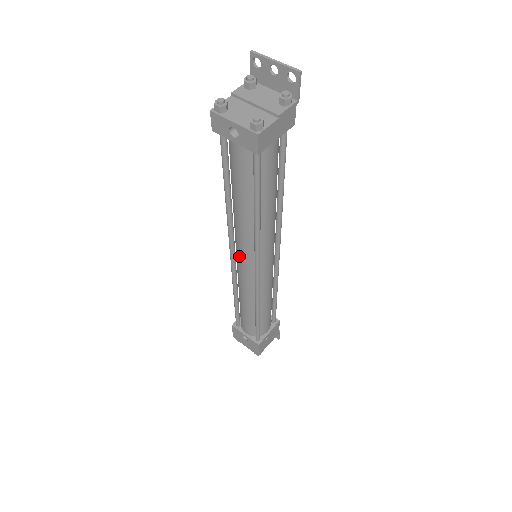
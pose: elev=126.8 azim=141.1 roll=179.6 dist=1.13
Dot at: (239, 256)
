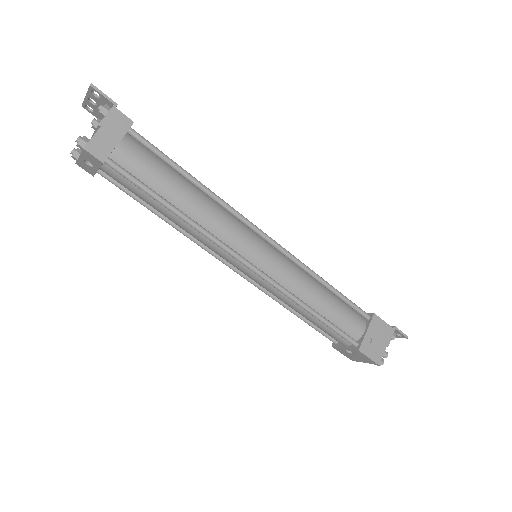
Dot at: occluded
